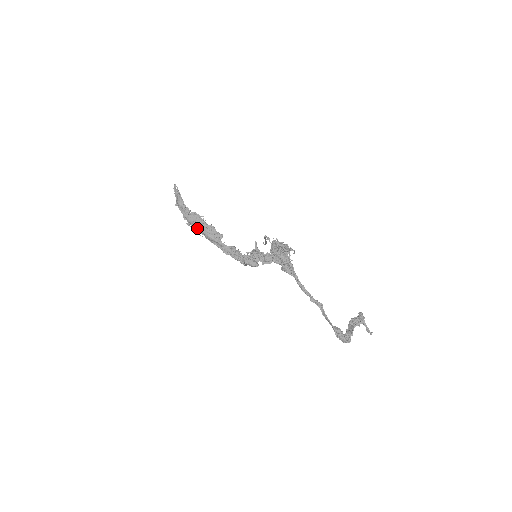
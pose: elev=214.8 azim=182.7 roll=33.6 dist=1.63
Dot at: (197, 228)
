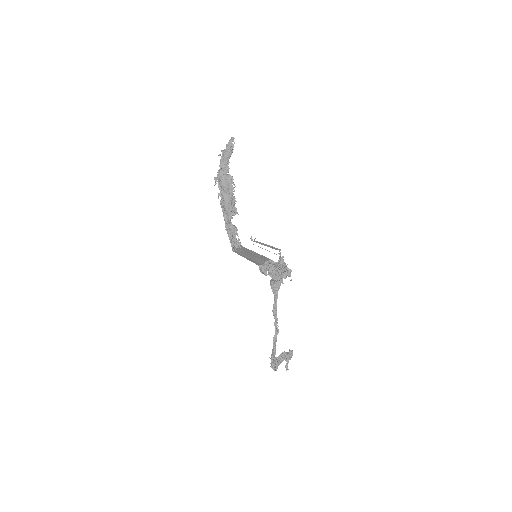
Dot at: (222, 190)
